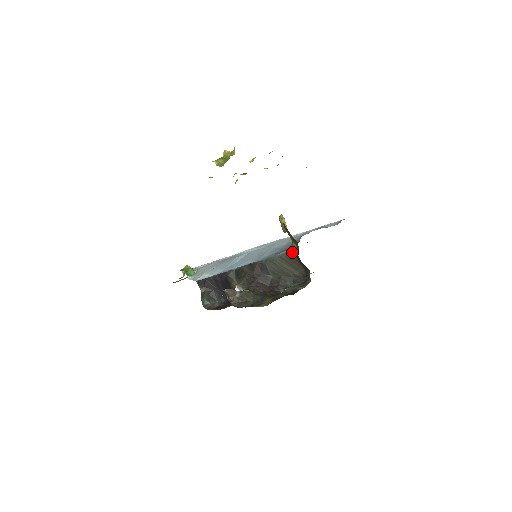
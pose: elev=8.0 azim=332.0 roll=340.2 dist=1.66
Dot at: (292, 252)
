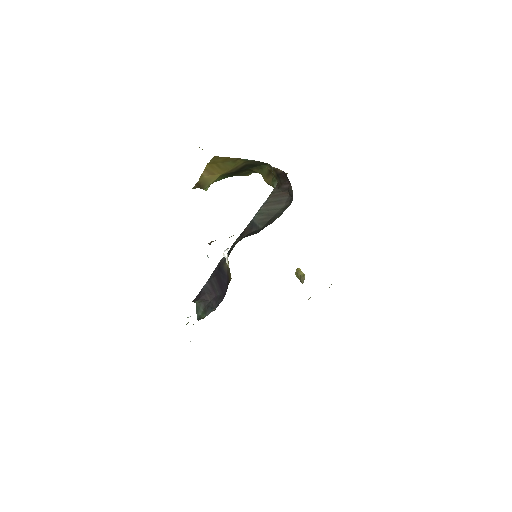
Dot at: (274, 189)
